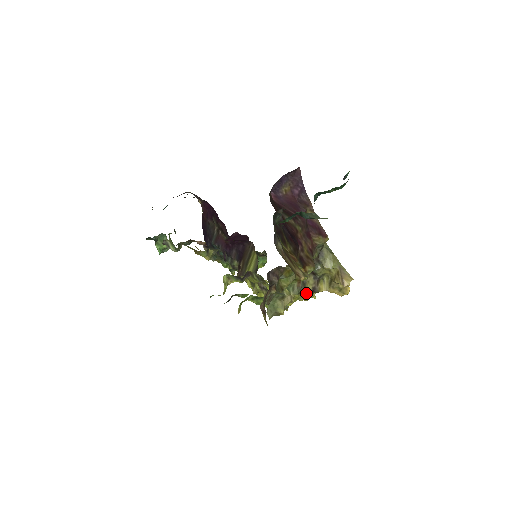
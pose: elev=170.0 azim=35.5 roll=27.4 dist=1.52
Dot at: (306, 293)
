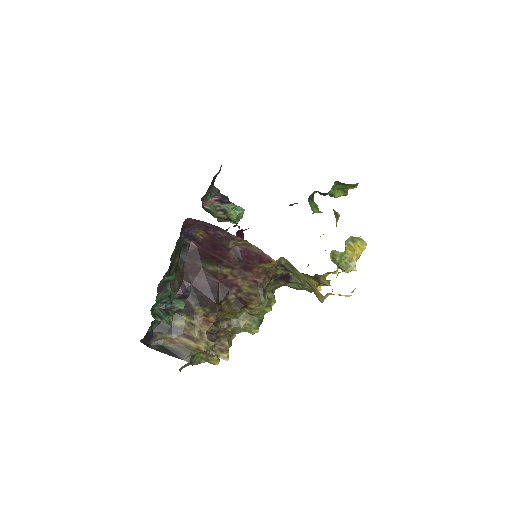
Dot at: occluded
